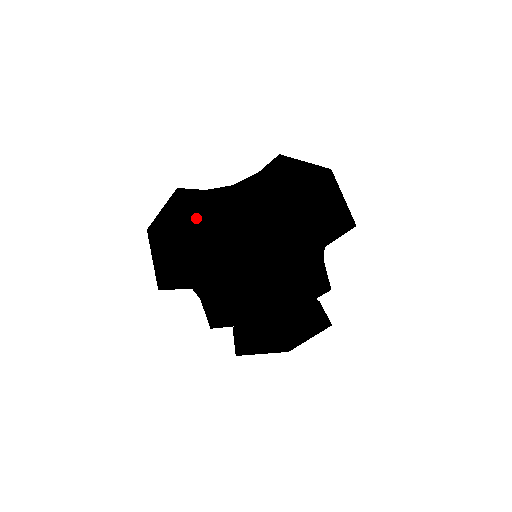
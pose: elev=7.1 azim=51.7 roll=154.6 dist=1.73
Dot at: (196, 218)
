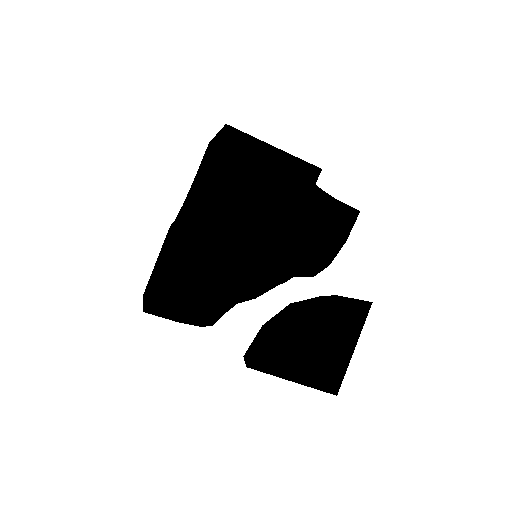
Dot at: occluded
